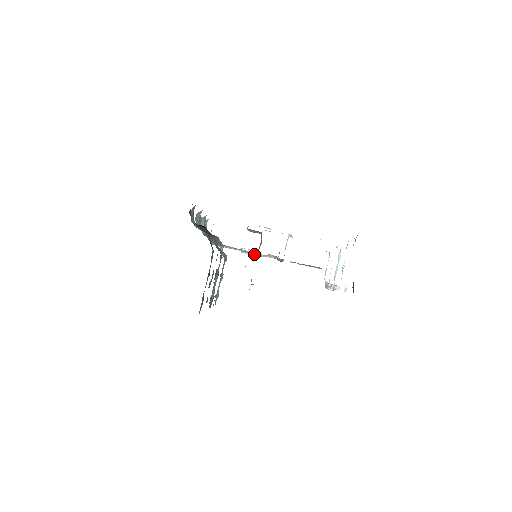
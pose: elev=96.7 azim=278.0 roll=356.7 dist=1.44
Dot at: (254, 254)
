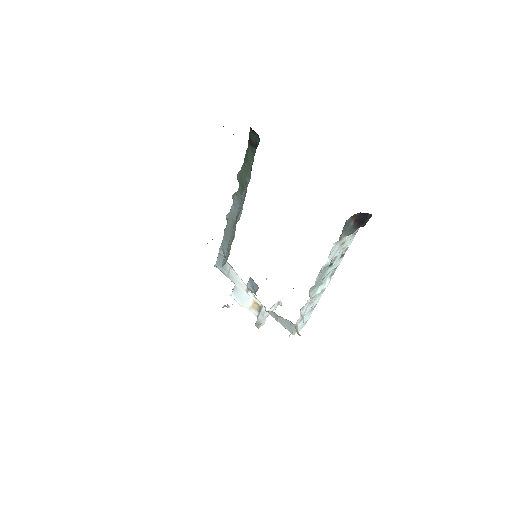
Dot at: (241, 300)
